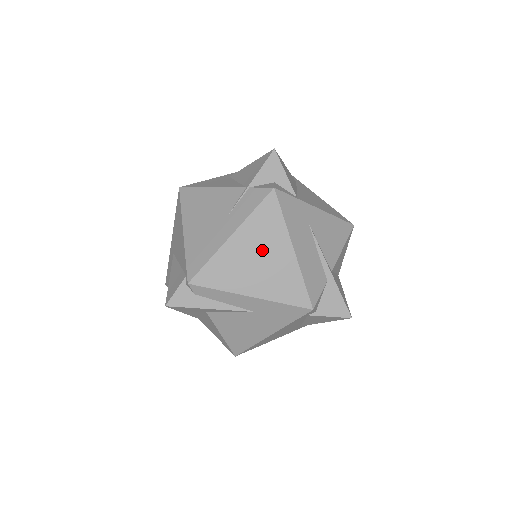
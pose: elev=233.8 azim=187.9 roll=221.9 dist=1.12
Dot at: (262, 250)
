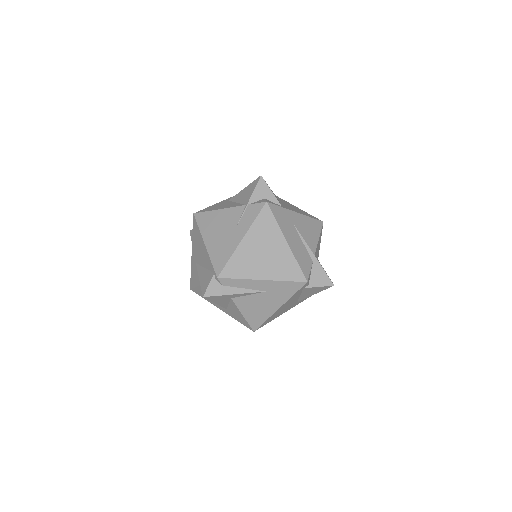
Dot at: (265, 246)
